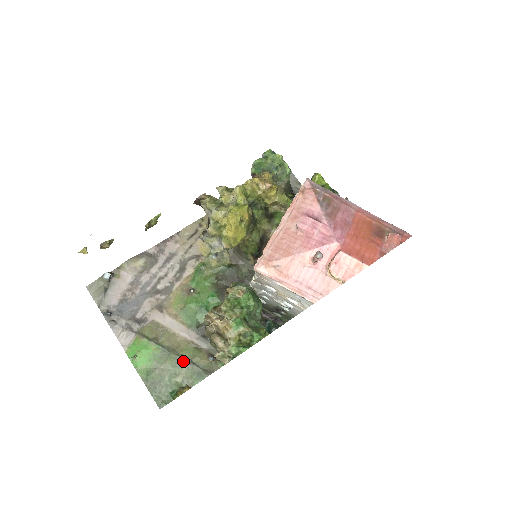
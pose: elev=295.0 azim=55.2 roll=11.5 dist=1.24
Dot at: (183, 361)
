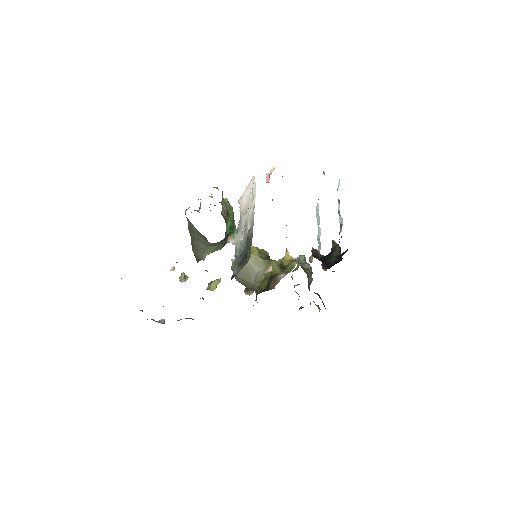
Dot at: occluded
